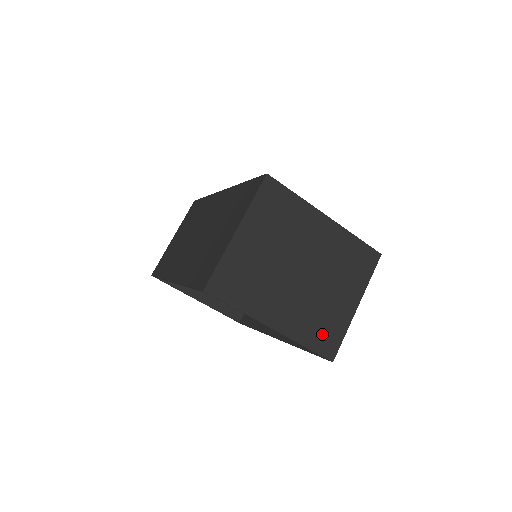
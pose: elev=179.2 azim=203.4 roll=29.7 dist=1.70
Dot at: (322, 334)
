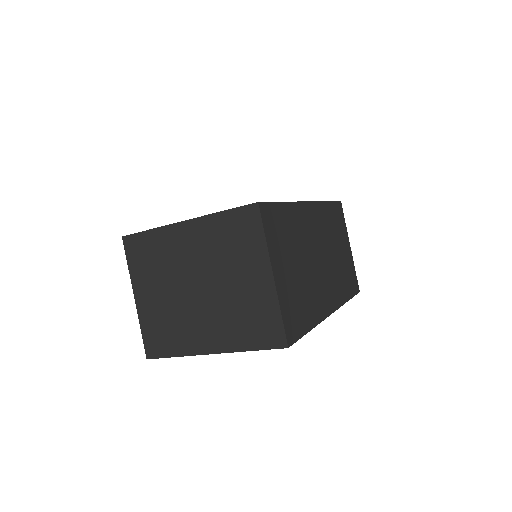
Dot at: (257, 328)
